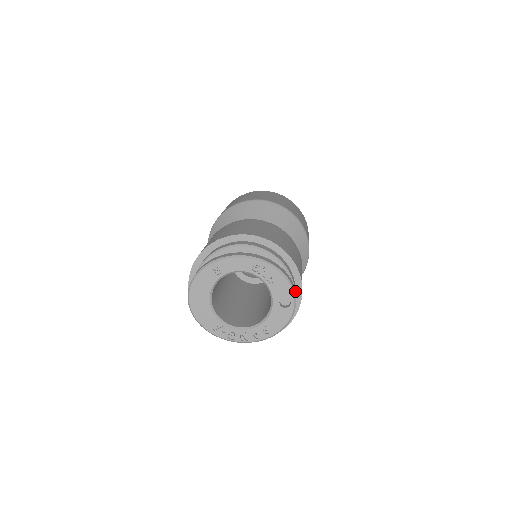
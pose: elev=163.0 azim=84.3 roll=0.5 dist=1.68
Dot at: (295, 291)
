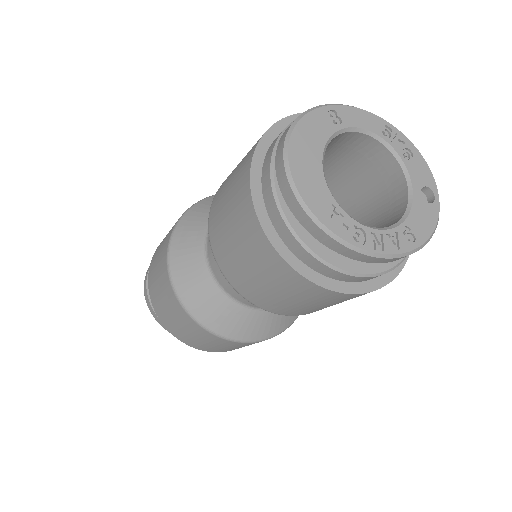
Dot at: occluded
